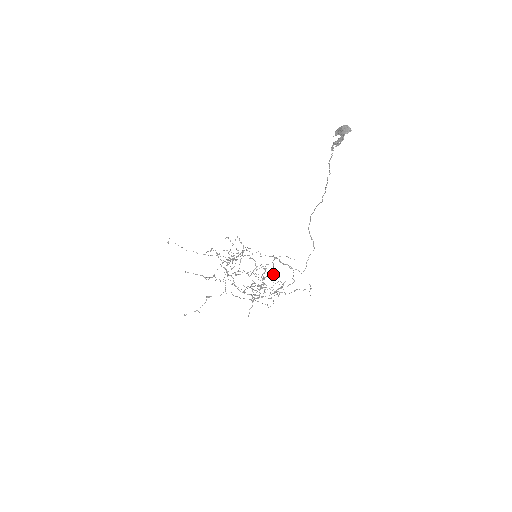
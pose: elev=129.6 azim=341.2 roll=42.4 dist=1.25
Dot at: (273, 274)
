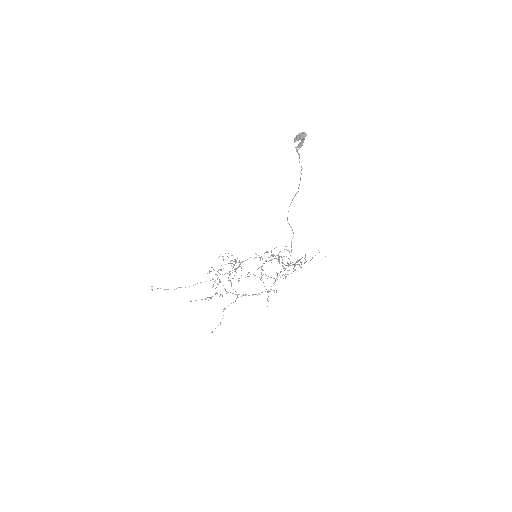
Dot at: (278, 261)
